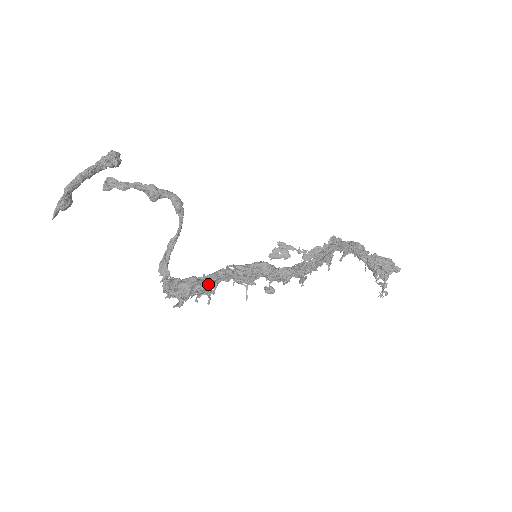
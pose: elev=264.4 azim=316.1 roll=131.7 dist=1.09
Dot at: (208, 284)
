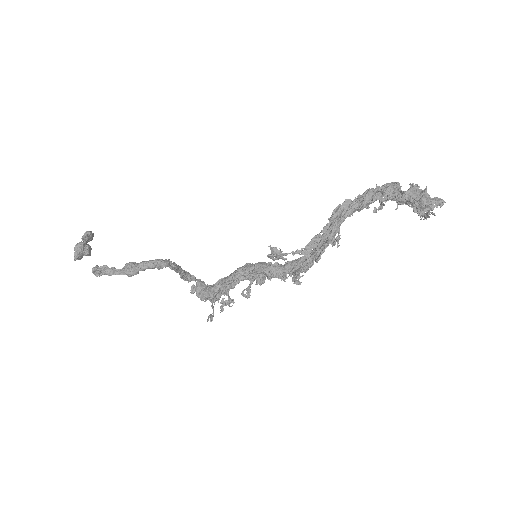
Dot at: (225, 292)
